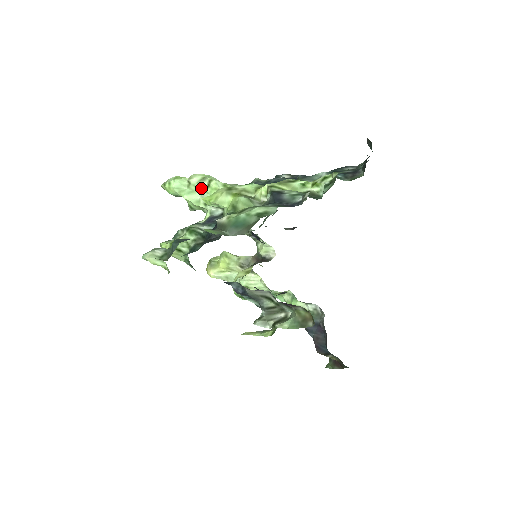
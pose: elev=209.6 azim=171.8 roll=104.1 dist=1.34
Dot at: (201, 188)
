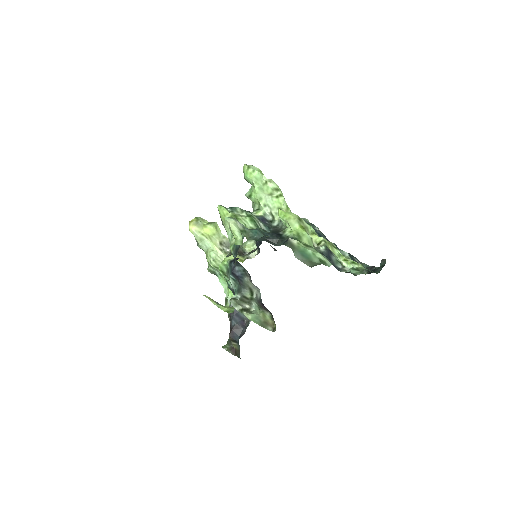
Dot at: (270, 193)
